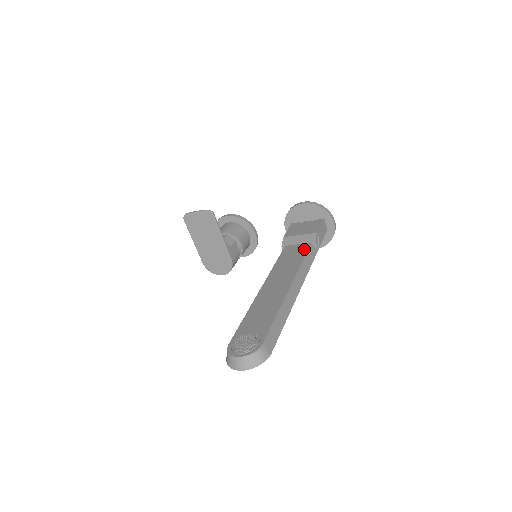
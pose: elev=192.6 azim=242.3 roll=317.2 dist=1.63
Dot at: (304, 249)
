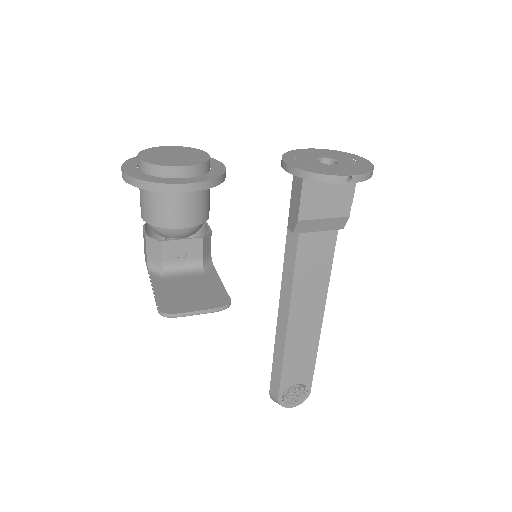
Dot at: (330, 247)
